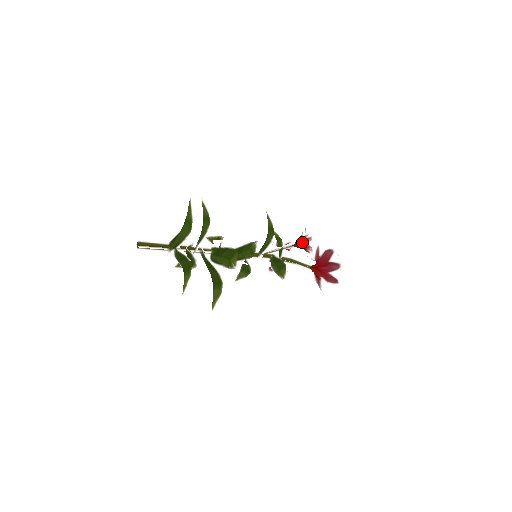
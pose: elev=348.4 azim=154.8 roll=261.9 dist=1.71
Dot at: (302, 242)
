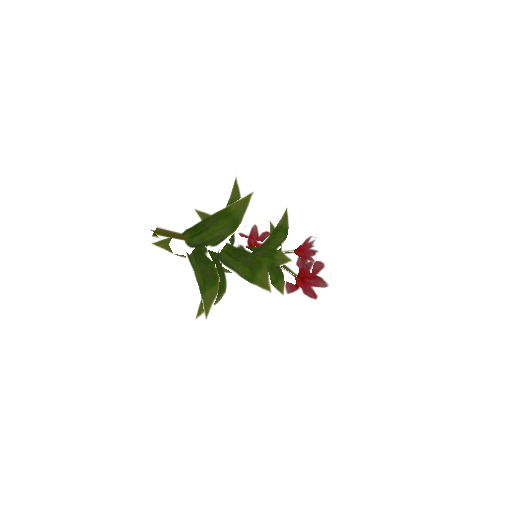
Dot at: (308, 253)
